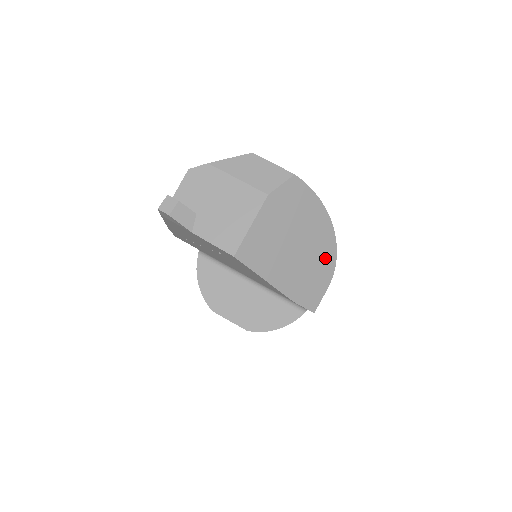
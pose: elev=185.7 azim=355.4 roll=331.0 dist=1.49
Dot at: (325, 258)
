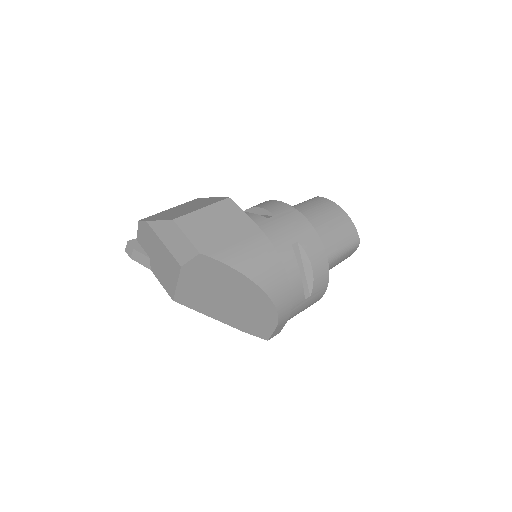
Dot at: (263, 310)
